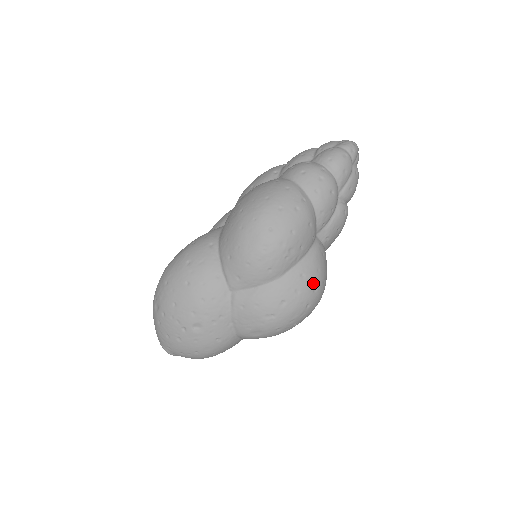
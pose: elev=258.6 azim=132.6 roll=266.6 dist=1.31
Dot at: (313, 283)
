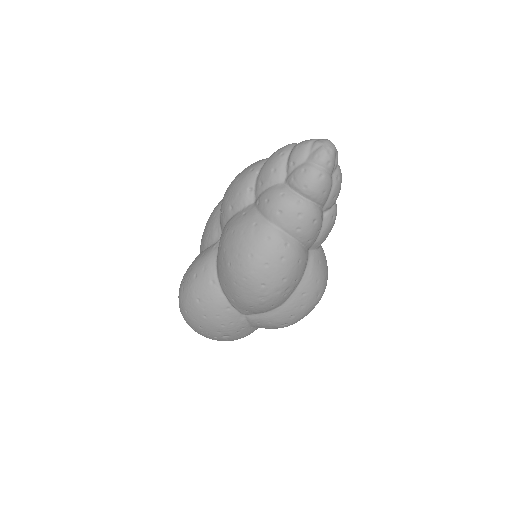
Dot at: (315, 293)
